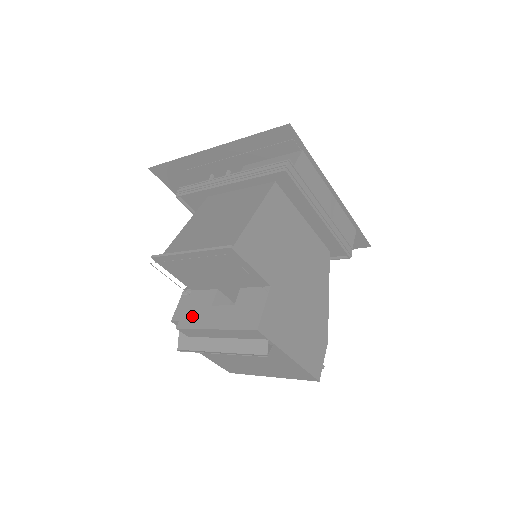
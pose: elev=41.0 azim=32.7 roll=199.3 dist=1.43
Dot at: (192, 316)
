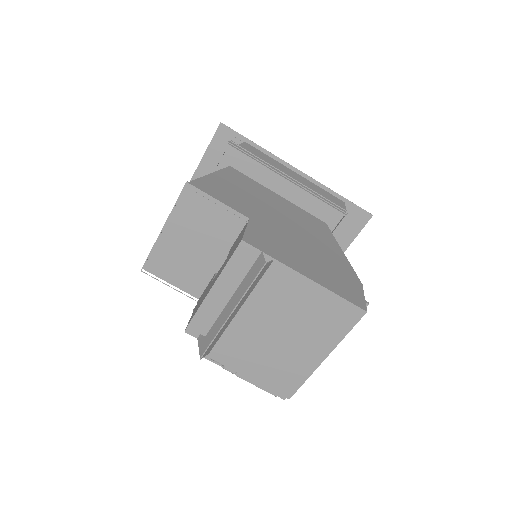
Dot at: (198, 305)
